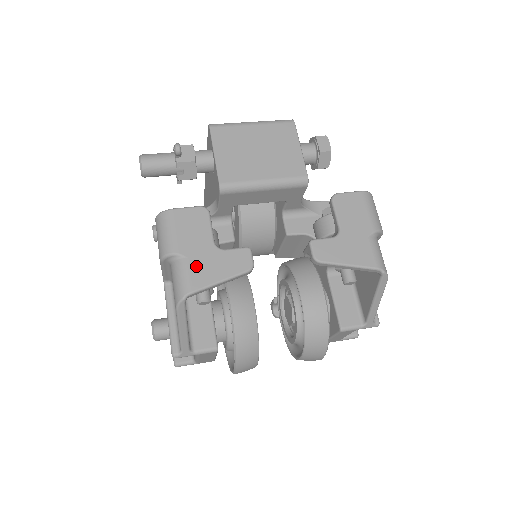
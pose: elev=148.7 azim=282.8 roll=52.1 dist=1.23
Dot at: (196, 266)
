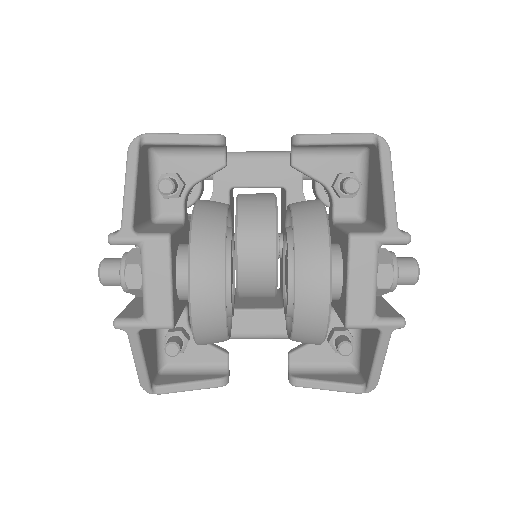
Dot at: occluded
